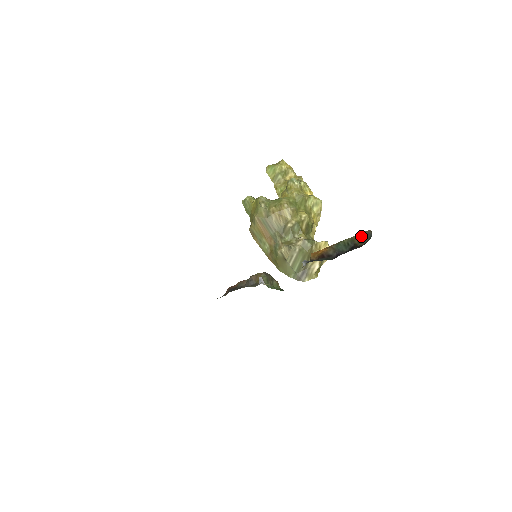
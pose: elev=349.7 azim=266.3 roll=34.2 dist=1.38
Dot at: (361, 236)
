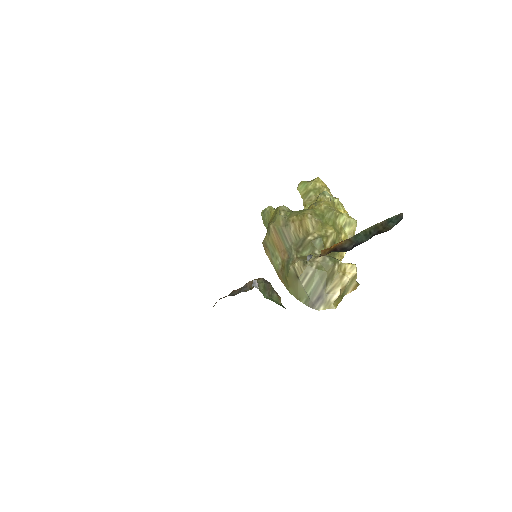
Dot at: (388, 221)
